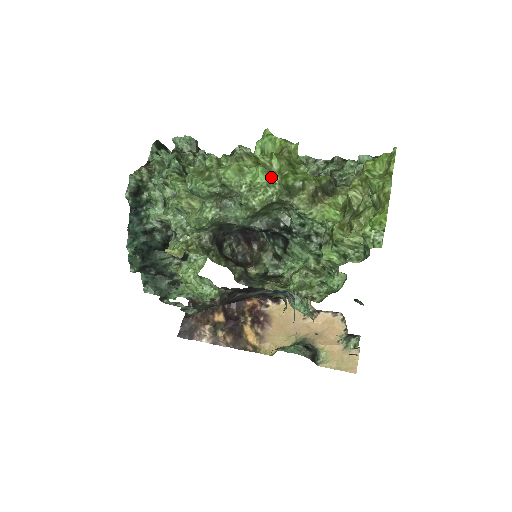
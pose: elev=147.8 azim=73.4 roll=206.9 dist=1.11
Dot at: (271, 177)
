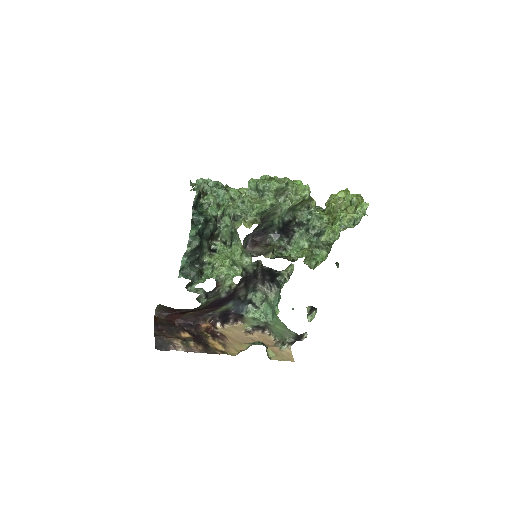
Dot at: (307, 185)
